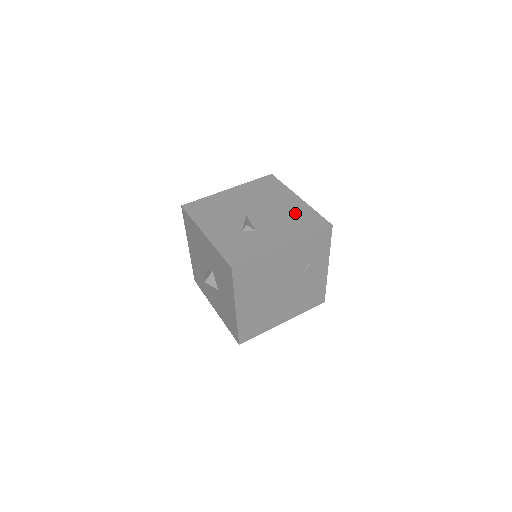
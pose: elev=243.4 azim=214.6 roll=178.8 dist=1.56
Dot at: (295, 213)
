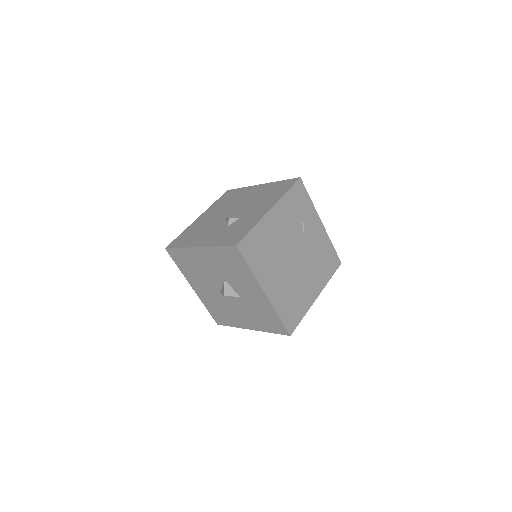
Dot at: (264, 192)
